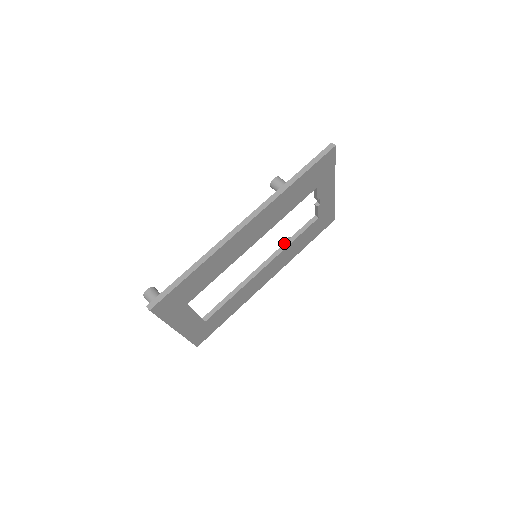
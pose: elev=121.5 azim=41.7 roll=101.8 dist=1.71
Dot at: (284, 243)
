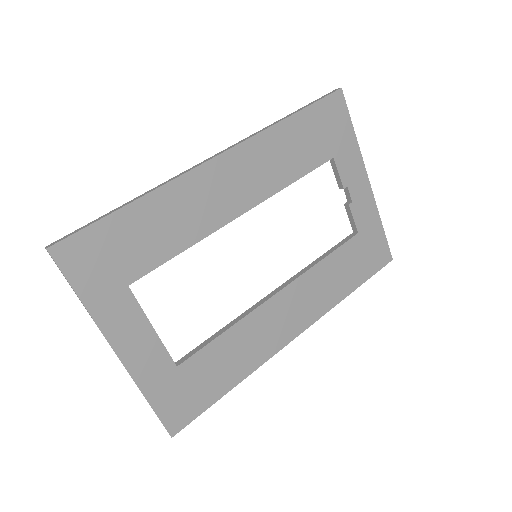
Dot at: (309, 264)
